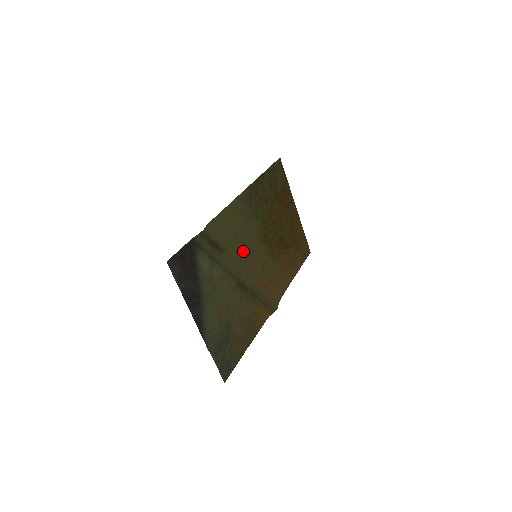
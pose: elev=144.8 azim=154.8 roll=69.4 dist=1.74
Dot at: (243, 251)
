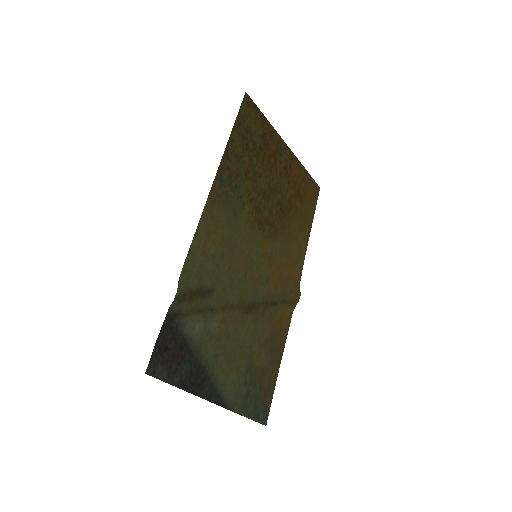
Dot at: (238, 265)
